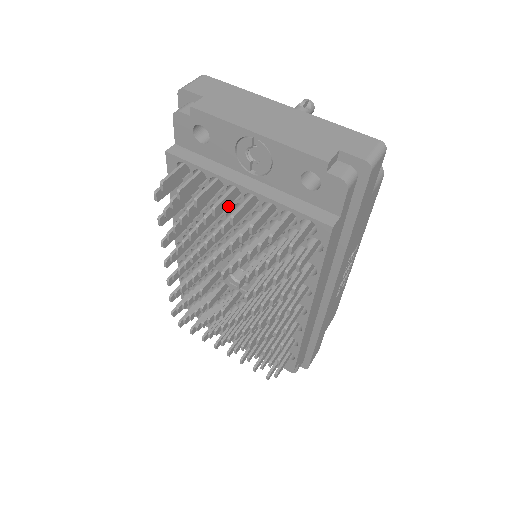
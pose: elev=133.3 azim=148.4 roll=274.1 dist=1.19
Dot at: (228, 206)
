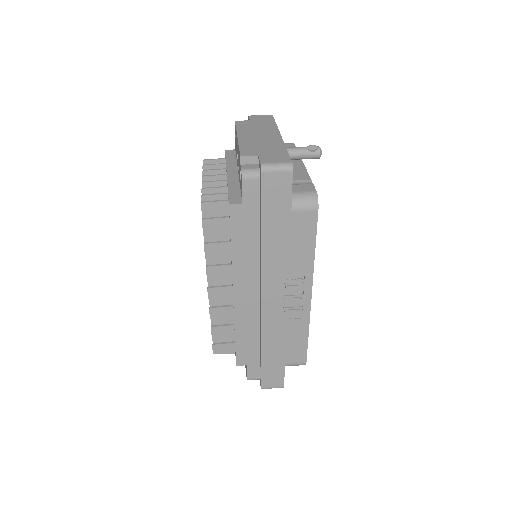
Dot at: occluded
